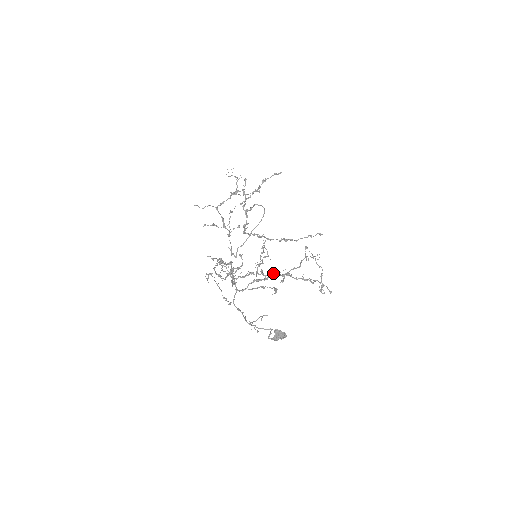
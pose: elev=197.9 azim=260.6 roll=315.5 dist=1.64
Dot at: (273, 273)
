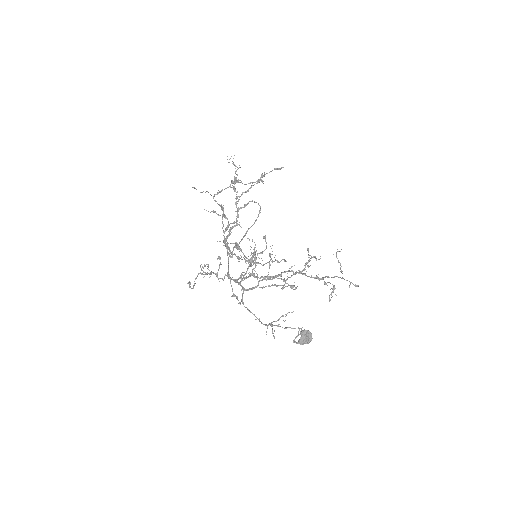
Dot at: (274, 277)
